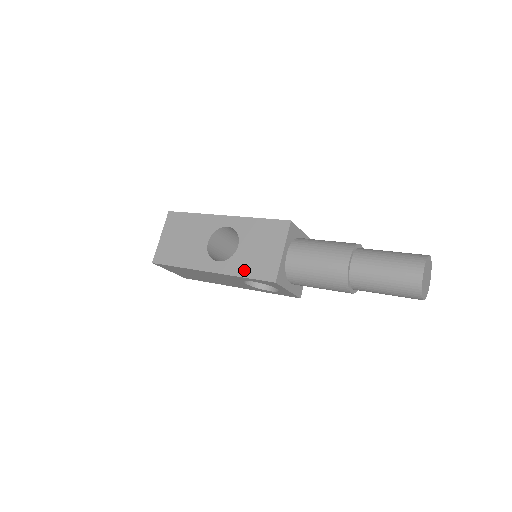
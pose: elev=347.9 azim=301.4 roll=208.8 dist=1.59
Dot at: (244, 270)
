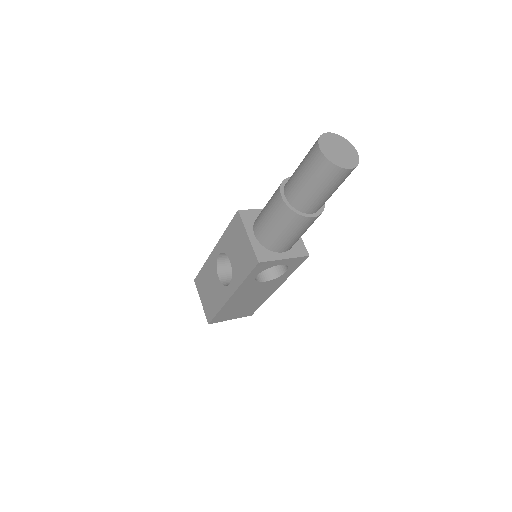
Dot at: (242, 274)
